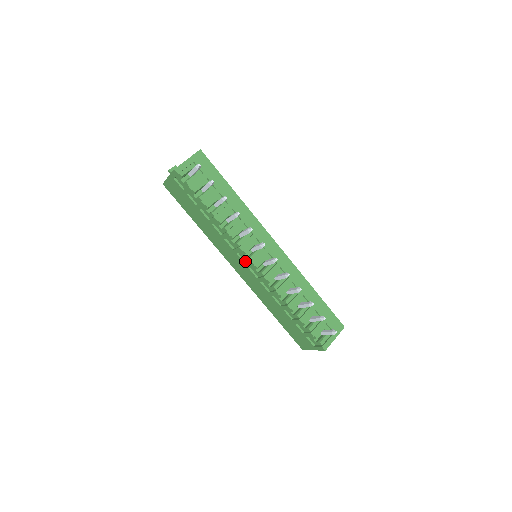
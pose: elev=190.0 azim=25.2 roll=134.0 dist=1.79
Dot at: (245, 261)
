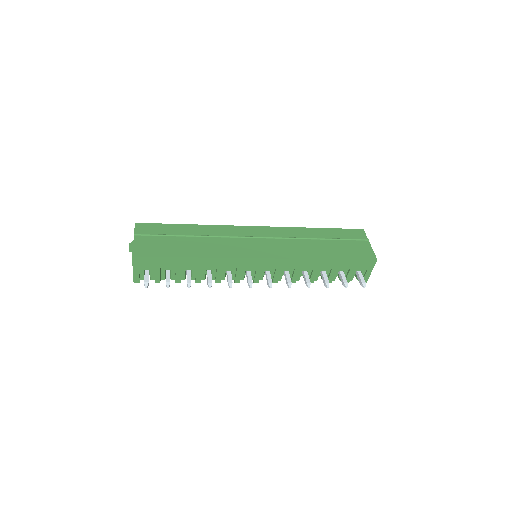
Dot at: occluded
